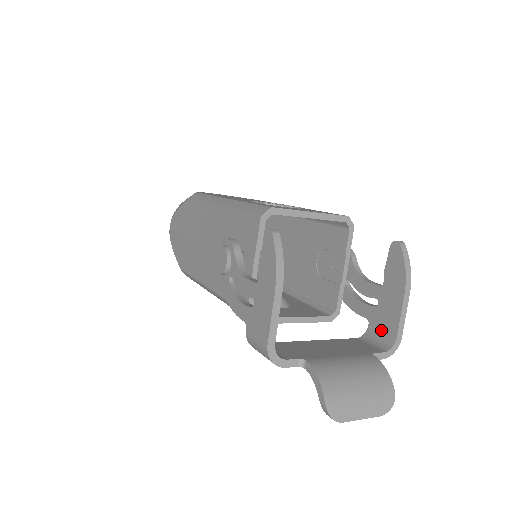
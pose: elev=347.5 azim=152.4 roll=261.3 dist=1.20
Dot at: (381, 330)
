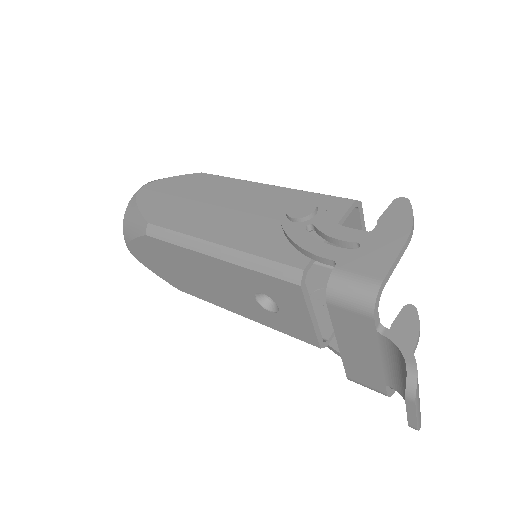
Dot at: occluded
